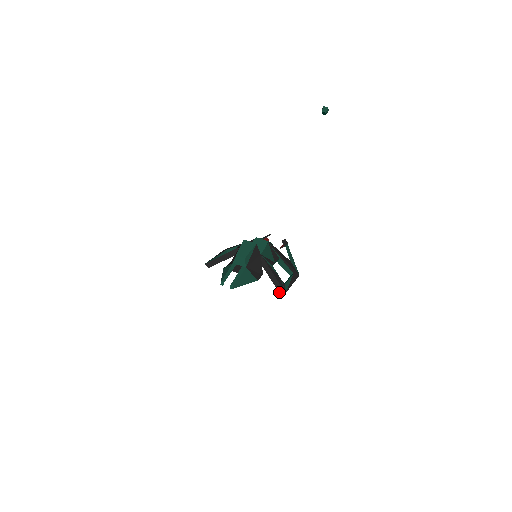
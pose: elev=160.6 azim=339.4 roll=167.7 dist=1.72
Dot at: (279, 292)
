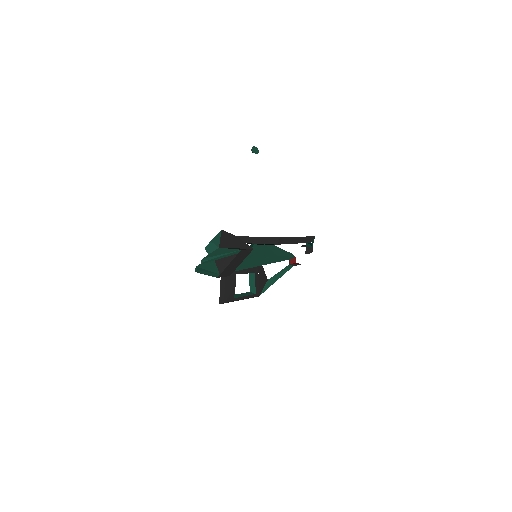
Dot at: (276, 244)
